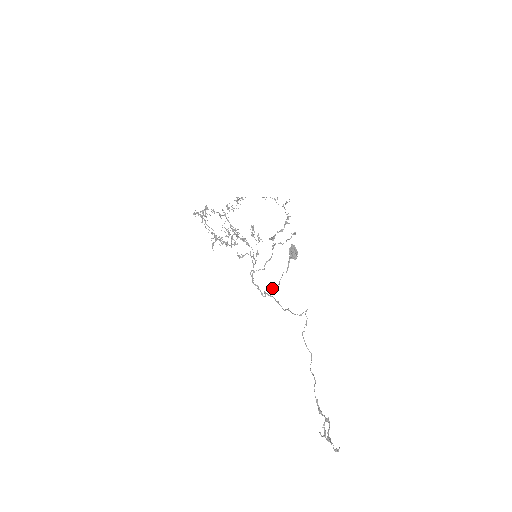
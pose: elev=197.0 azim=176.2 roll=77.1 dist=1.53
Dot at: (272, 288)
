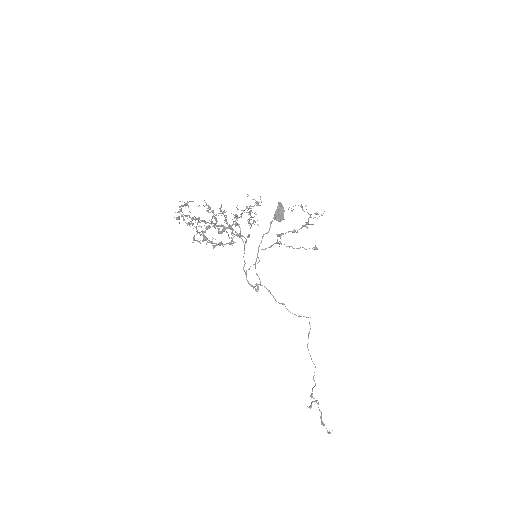
Dot at: (255, 263)
